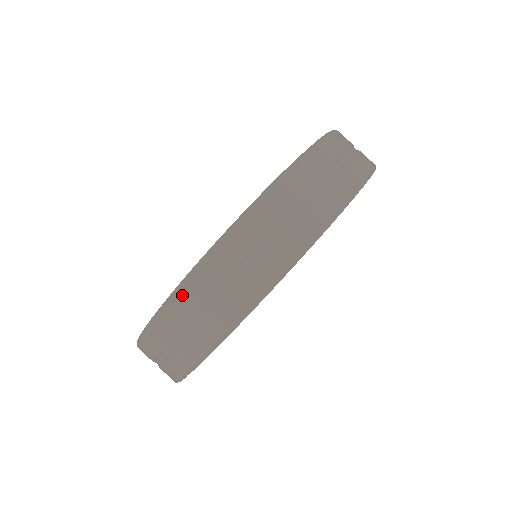
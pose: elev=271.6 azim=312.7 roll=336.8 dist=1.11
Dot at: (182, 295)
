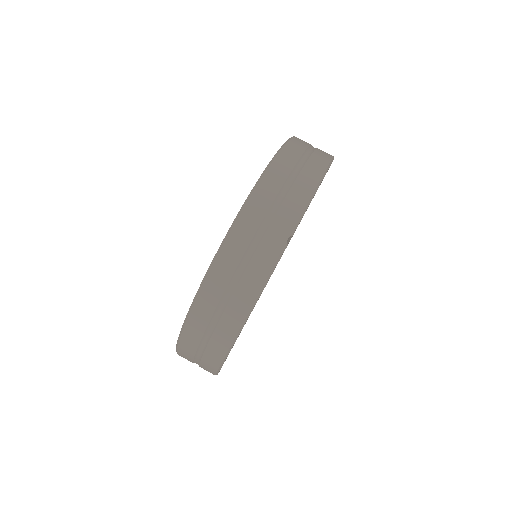
Dot at: (279, 160)
